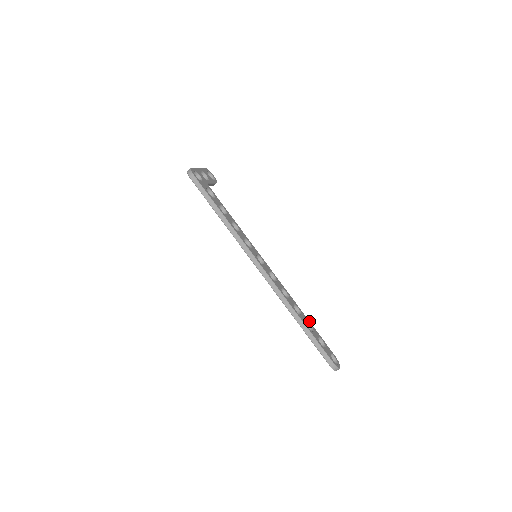
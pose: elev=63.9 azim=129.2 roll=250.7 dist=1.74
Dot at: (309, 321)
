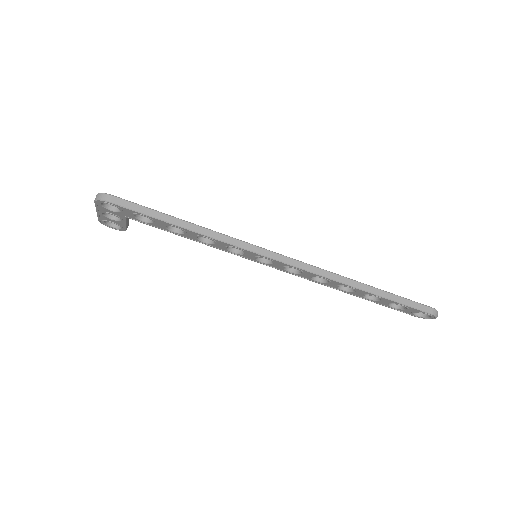
Dot at: occluded
